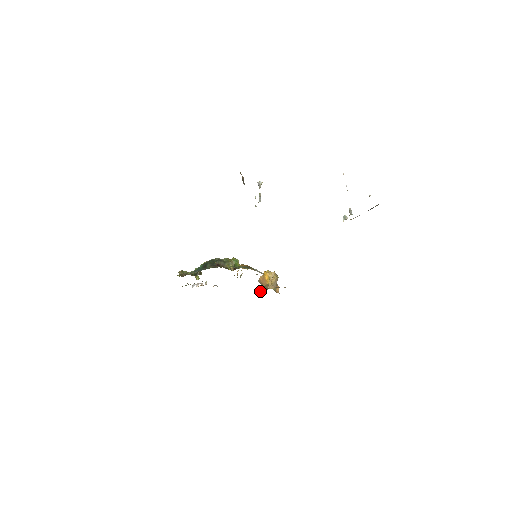
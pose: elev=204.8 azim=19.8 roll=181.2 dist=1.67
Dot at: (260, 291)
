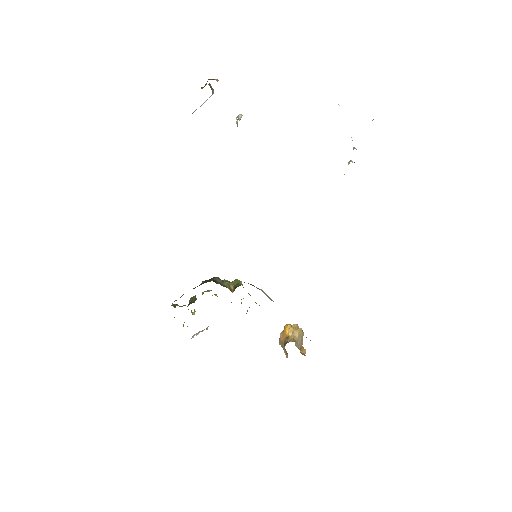
Dot at: occluded
